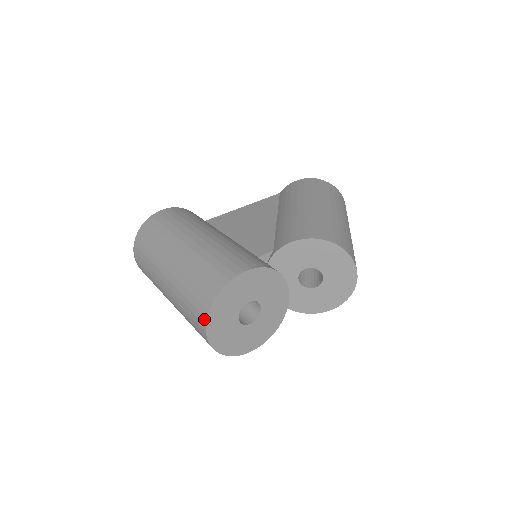
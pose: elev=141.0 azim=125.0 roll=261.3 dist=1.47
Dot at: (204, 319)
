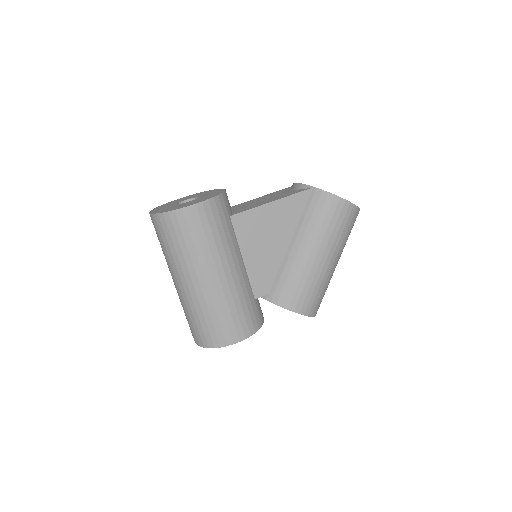
Dot at: (198, 344)
